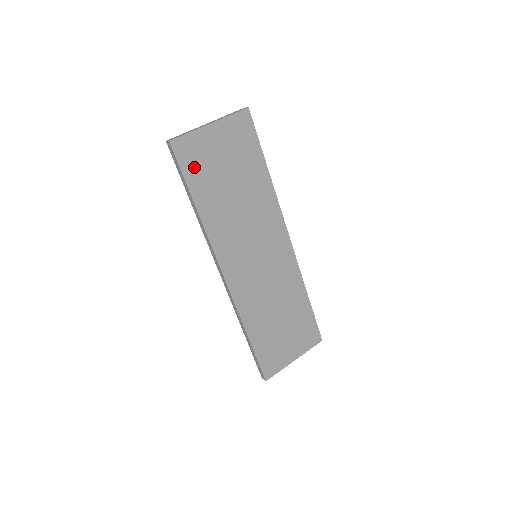
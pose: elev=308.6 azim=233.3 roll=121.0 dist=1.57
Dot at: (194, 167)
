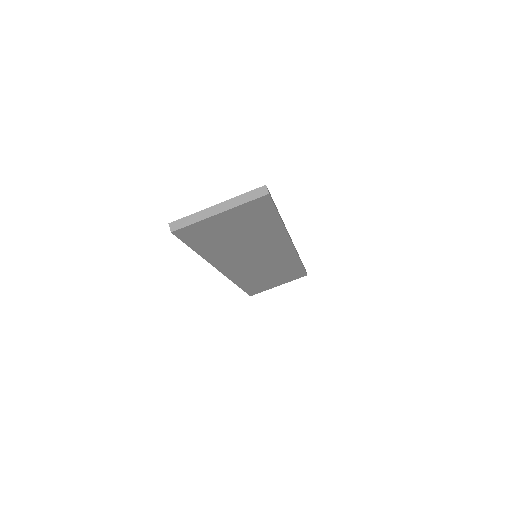
Dot at: (198, 238)
